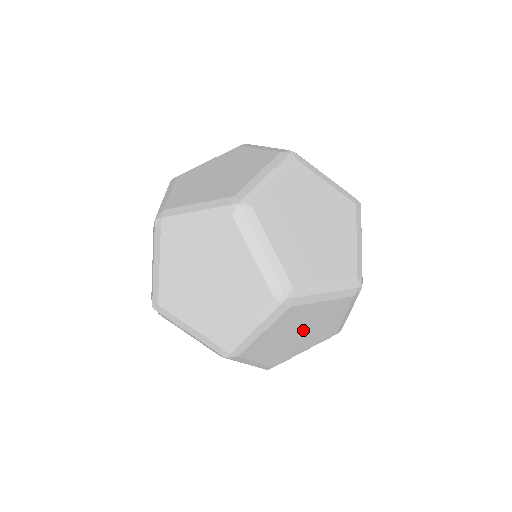
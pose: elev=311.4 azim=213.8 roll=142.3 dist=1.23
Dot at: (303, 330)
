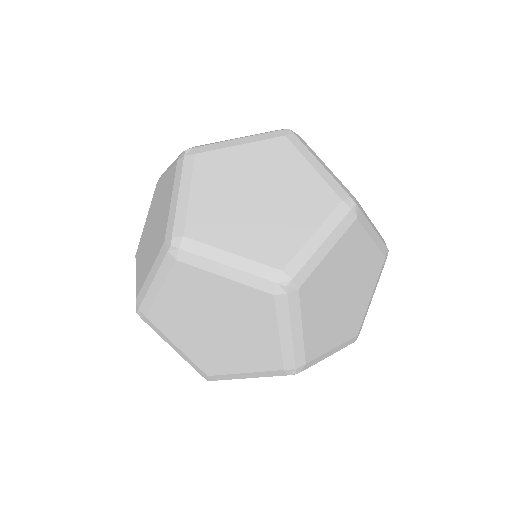
Dot at: (347, 290)
